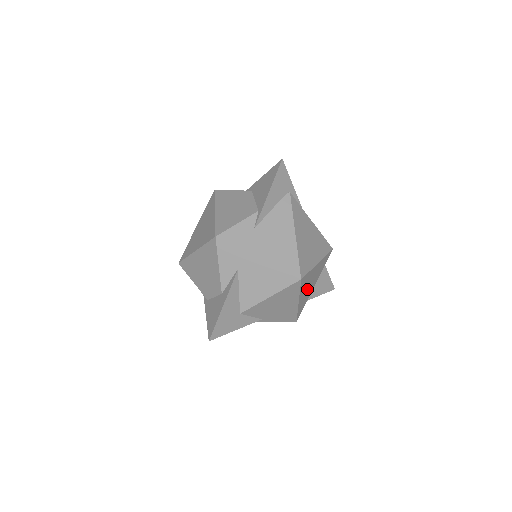
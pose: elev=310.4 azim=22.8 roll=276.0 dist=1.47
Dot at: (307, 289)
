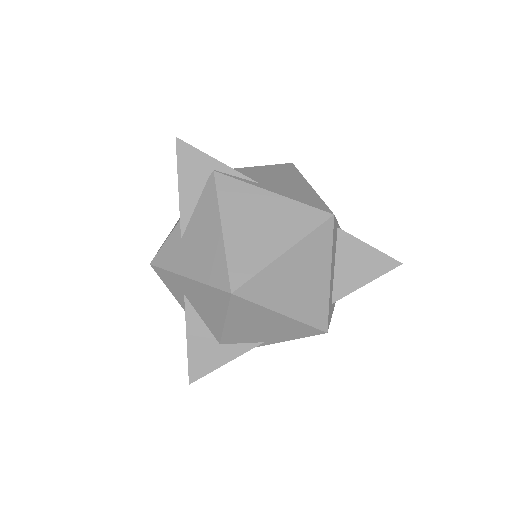
Dot at: (297, 291)
